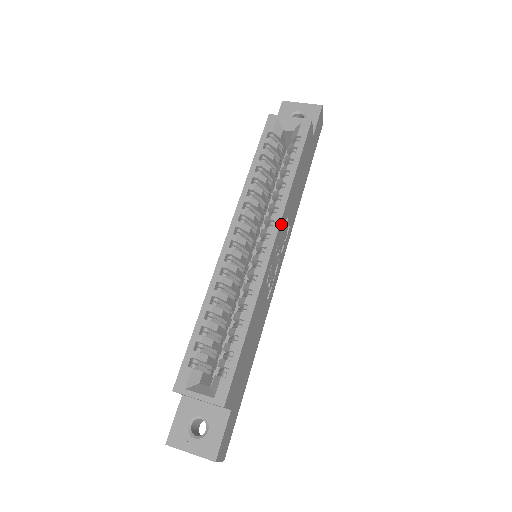
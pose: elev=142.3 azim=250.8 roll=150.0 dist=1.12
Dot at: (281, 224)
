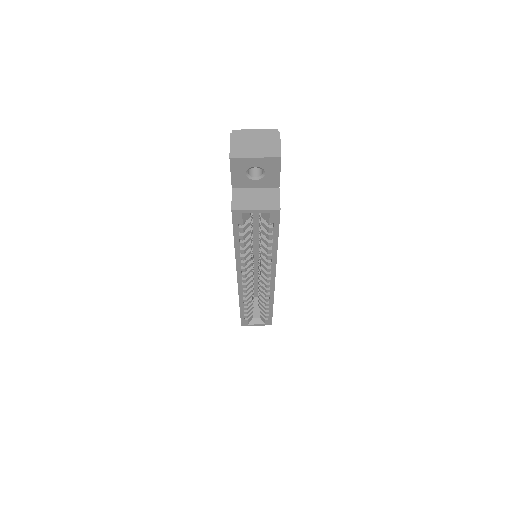
Dot at: occluded
